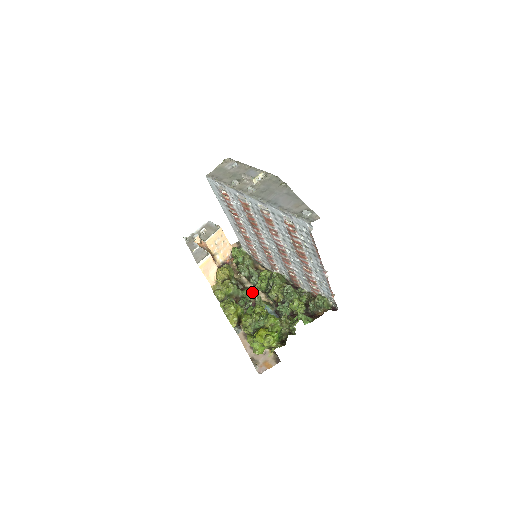
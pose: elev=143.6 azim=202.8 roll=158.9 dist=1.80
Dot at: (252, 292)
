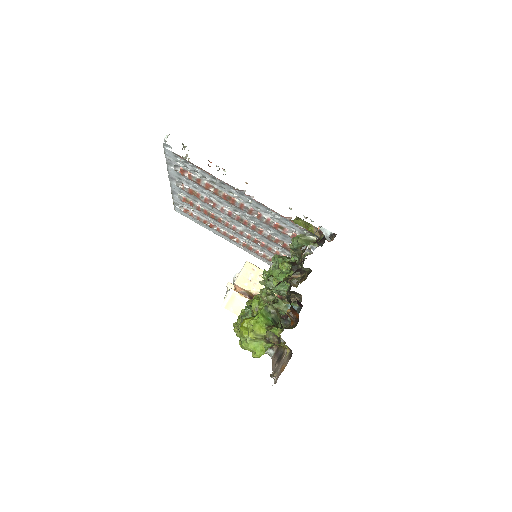
Dot at: (259, 295)
